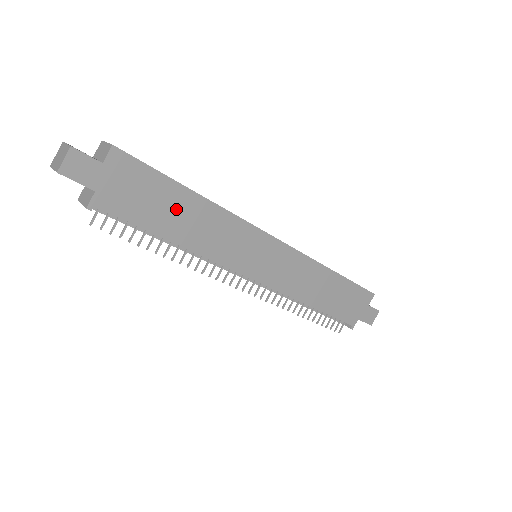
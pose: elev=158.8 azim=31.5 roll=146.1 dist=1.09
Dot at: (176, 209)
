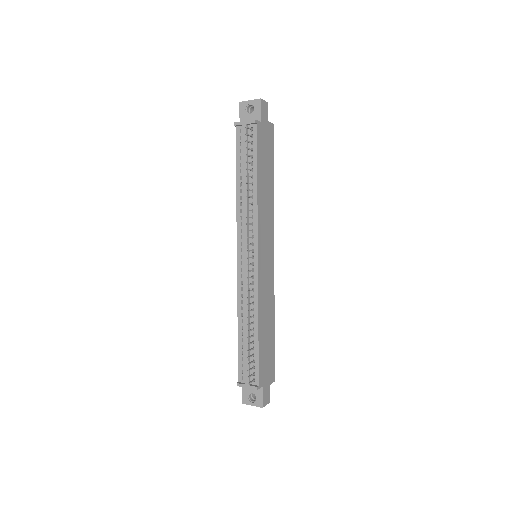
Dot at: (267, 174)
